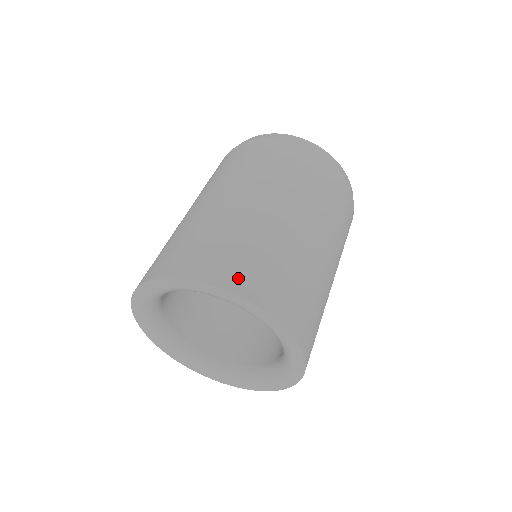
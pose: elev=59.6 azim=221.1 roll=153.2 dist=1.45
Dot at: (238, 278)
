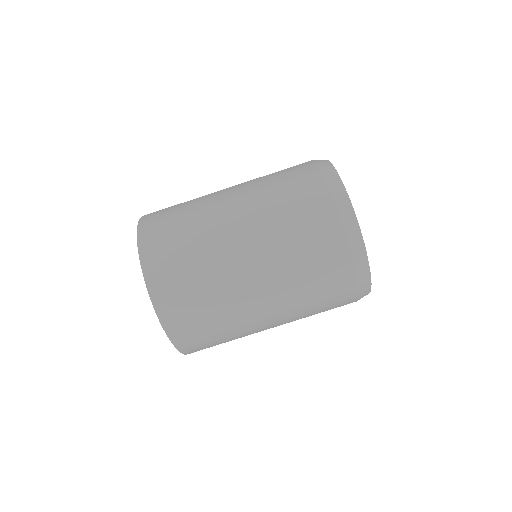
Dot at: (162, 289)
